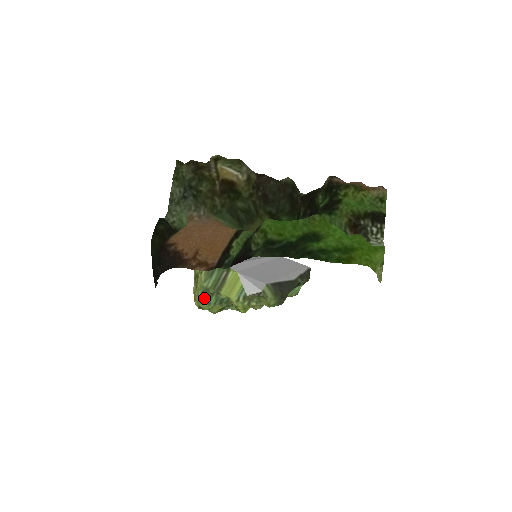
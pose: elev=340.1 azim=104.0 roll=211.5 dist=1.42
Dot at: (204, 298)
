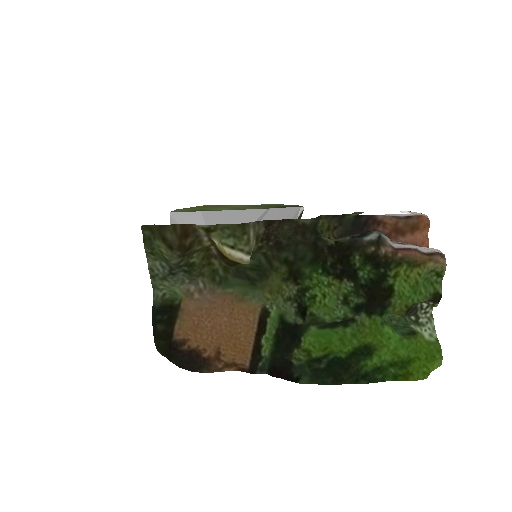
Dot at: occluded
